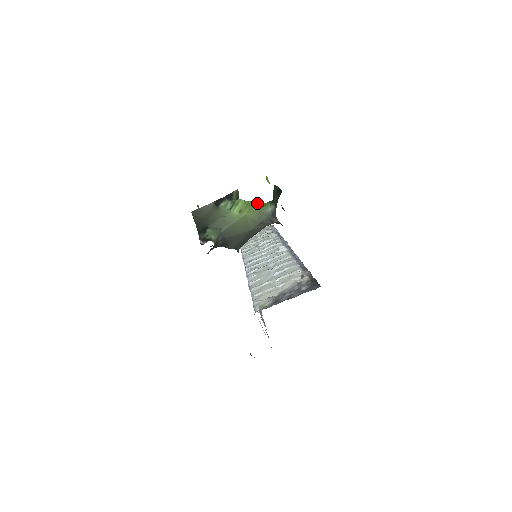
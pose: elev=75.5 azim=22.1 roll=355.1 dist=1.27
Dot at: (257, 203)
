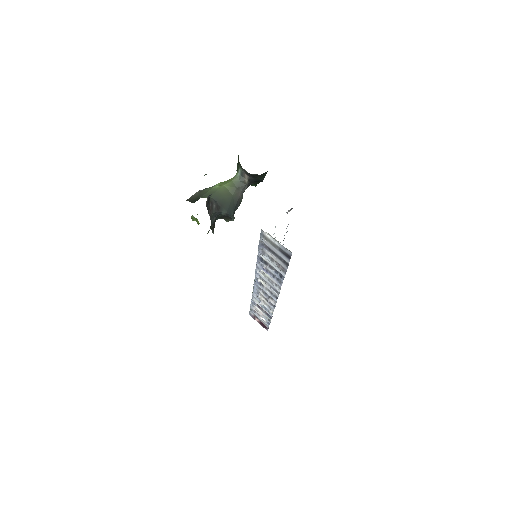
Dot at: (229, 179)
